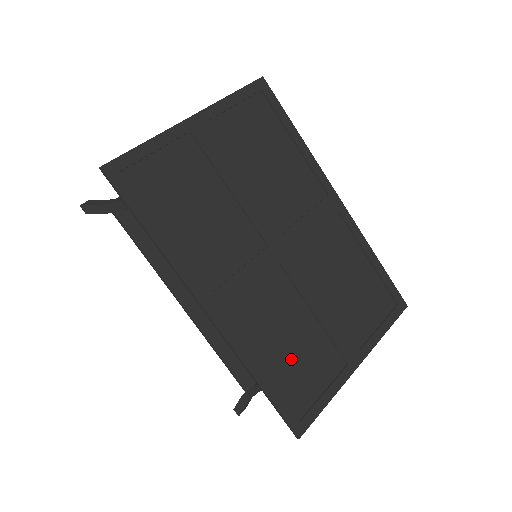
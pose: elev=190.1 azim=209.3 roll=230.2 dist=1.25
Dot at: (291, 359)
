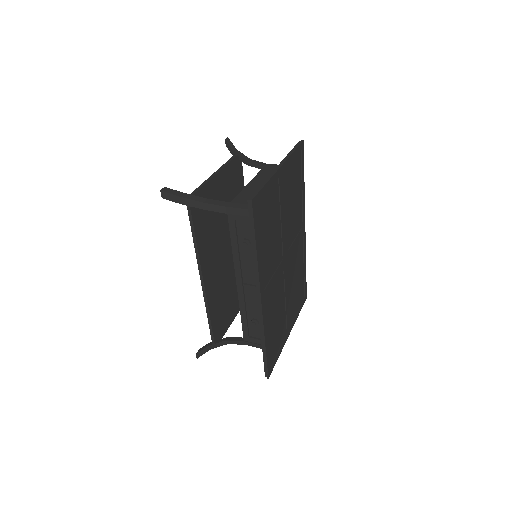
Dot at: (275, 331)
